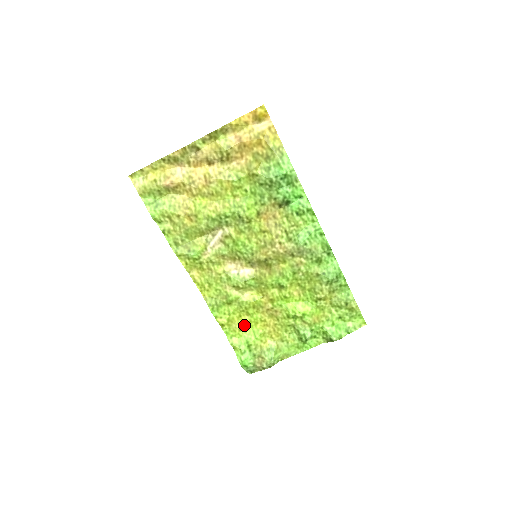
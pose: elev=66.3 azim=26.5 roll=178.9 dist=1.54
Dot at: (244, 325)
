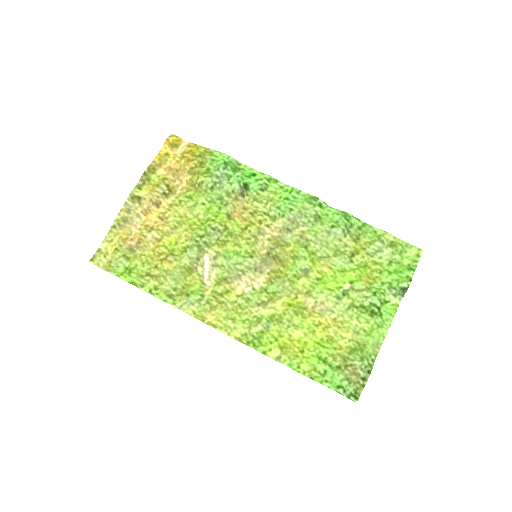
Dot at: (302, 344)
